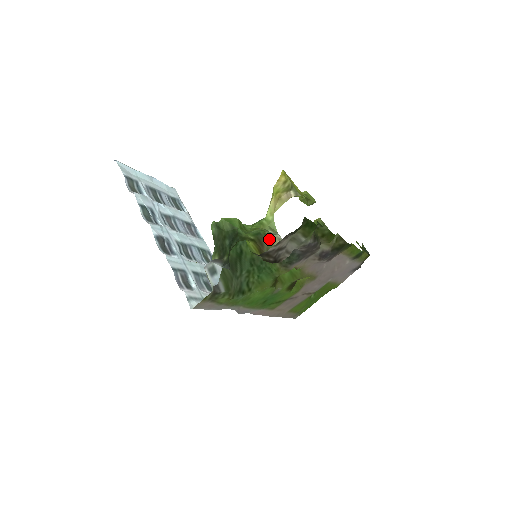
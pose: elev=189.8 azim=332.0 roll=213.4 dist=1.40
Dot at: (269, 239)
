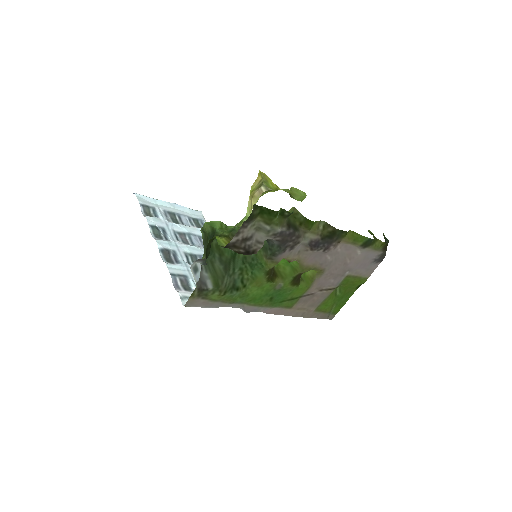
Dot at: occluded
